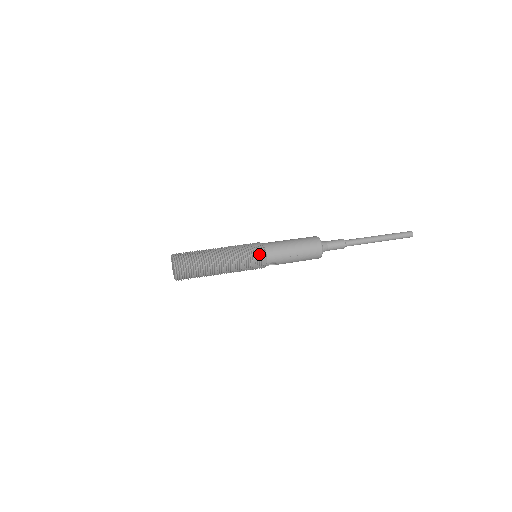
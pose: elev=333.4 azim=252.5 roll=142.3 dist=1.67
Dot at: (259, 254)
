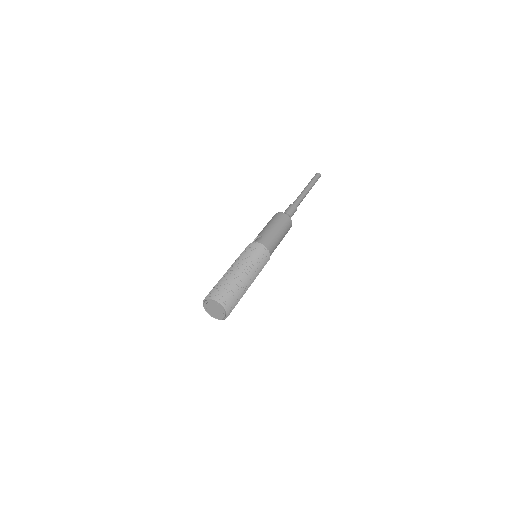
Dot at: (267, 258)
